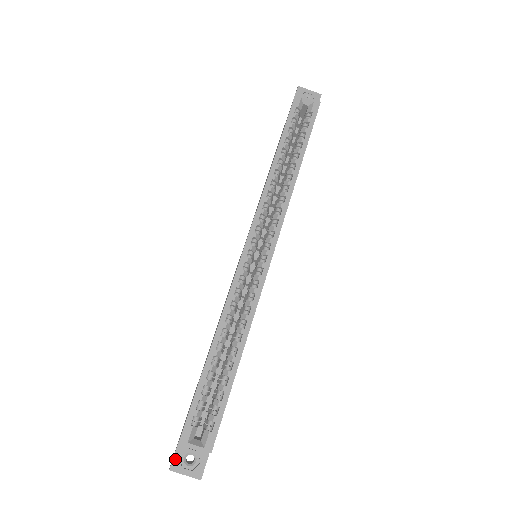
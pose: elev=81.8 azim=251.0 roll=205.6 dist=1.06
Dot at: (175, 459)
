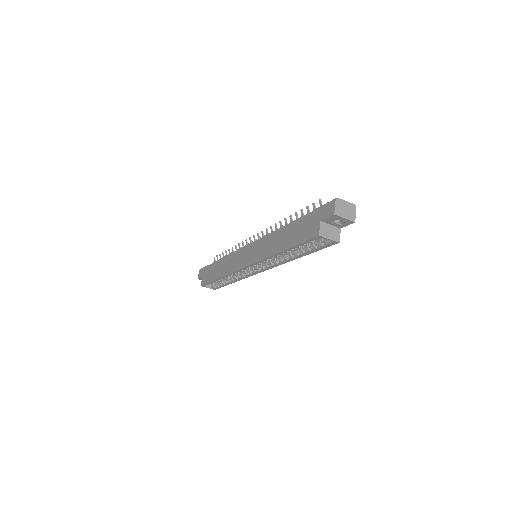
Dot at: (200, 279)
